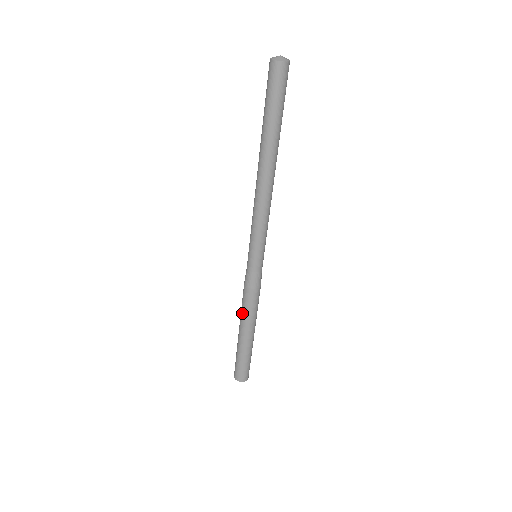
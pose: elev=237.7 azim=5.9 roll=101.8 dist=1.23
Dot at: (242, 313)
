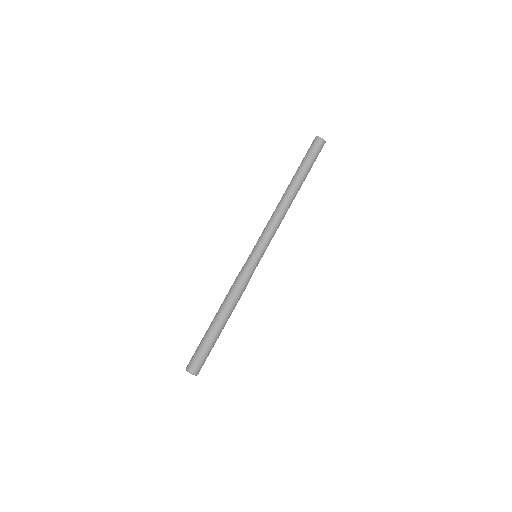
Dot at: (227, 301)
